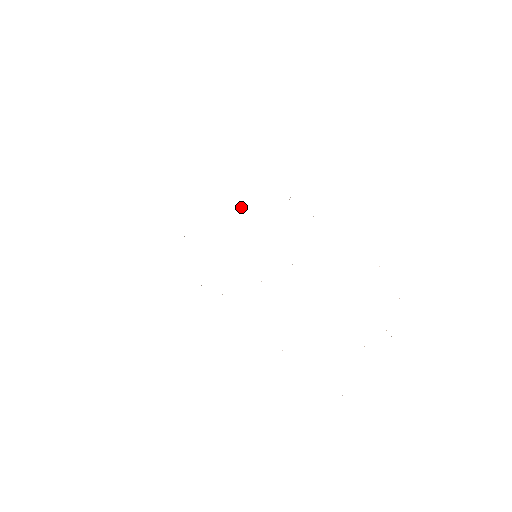
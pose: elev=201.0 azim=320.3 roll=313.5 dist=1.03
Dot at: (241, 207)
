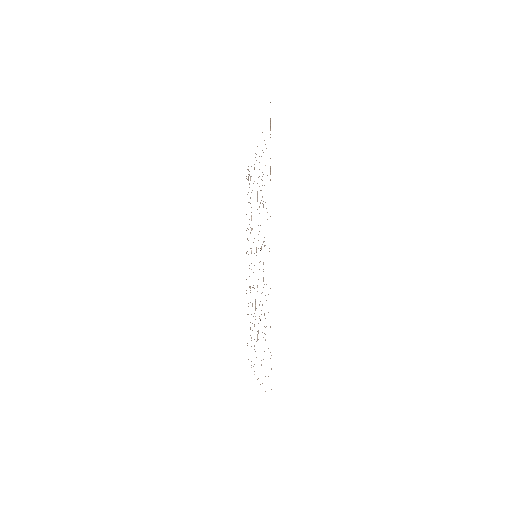
Dot at: occluded
